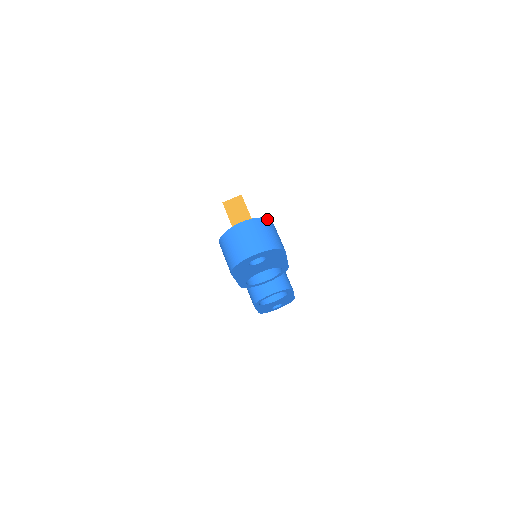
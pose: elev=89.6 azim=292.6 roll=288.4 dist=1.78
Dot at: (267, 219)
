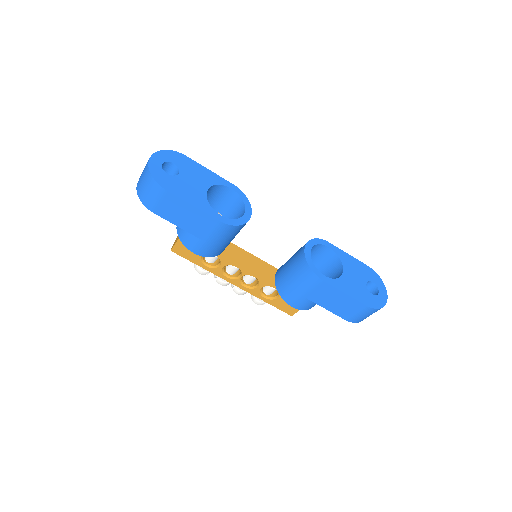
Dot at: occluded
